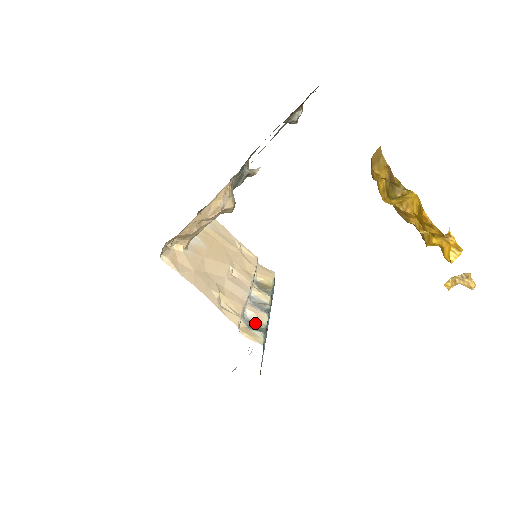
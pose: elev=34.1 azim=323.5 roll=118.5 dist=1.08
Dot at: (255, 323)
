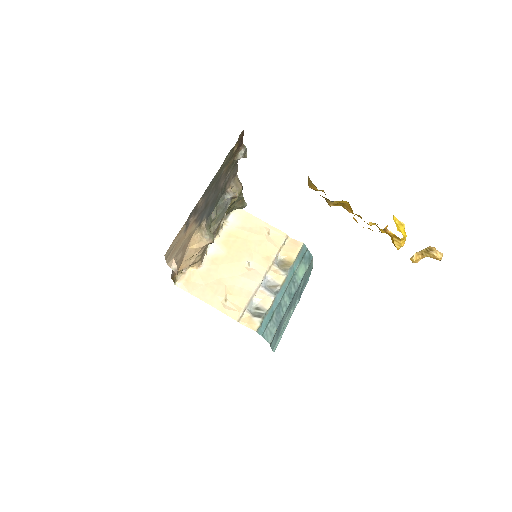
Dot at: (259, 309)
